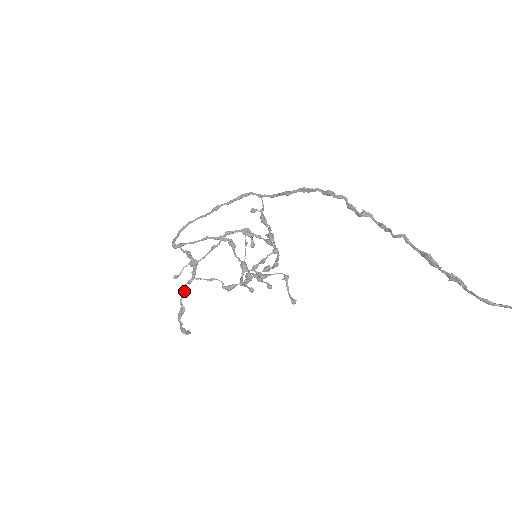
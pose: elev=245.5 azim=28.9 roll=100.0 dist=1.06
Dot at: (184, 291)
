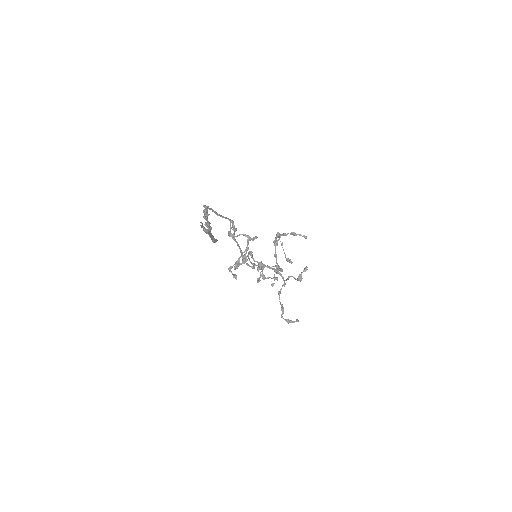
Dot at: (279, 293)
